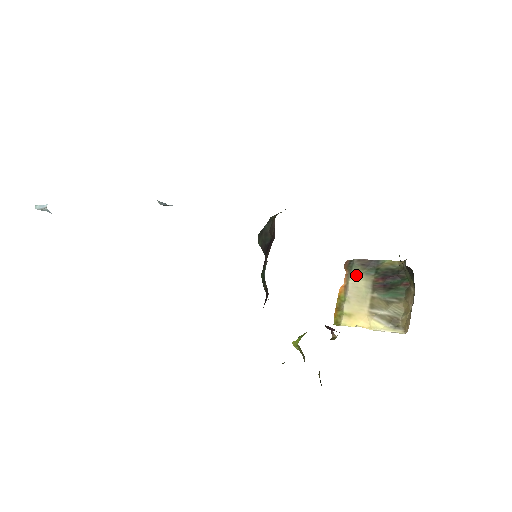
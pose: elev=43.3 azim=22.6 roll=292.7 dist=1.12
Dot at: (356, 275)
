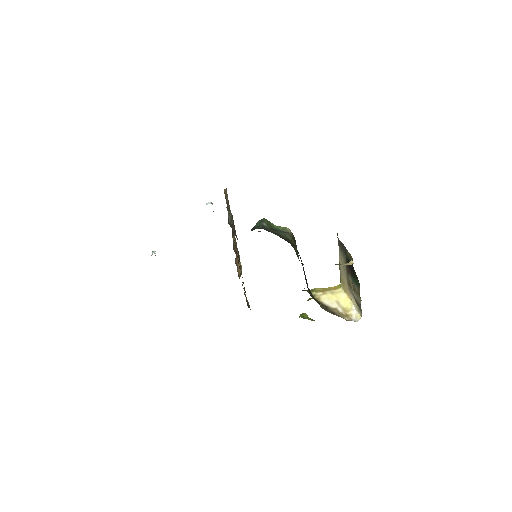
Dot at: (340, 252)
